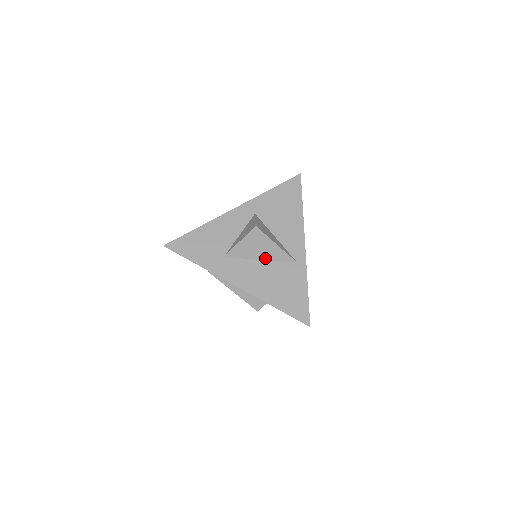
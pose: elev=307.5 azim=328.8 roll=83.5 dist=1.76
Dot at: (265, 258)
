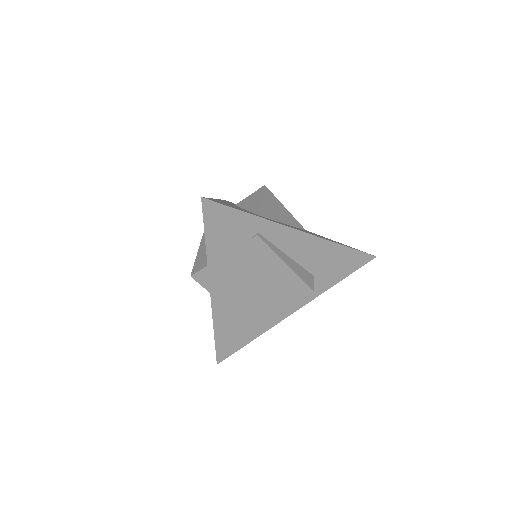
Dot at: (286, 222)
